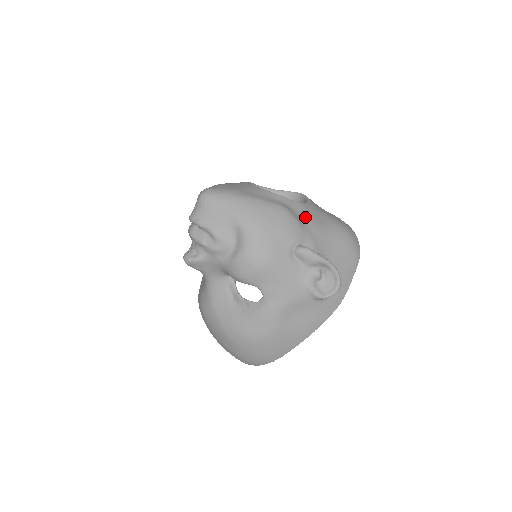
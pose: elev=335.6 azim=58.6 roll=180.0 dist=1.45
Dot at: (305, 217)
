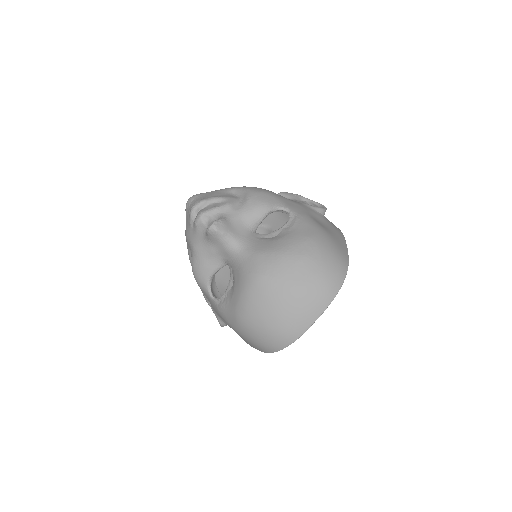
Dot at: occluded
